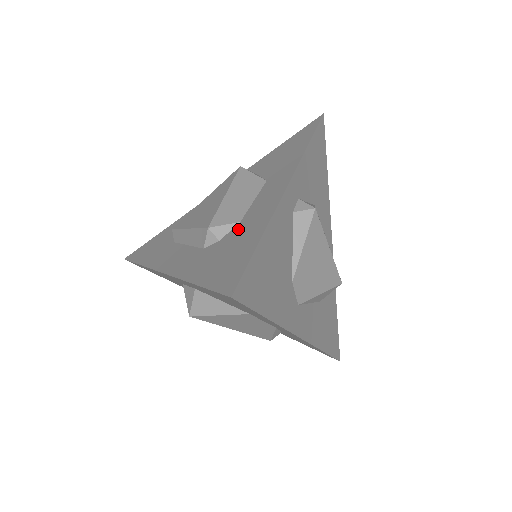
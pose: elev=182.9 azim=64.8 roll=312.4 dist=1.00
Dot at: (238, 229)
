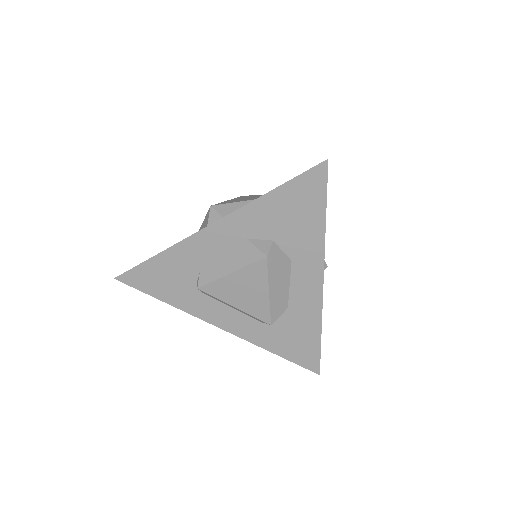
Dot at: (291, 317)
